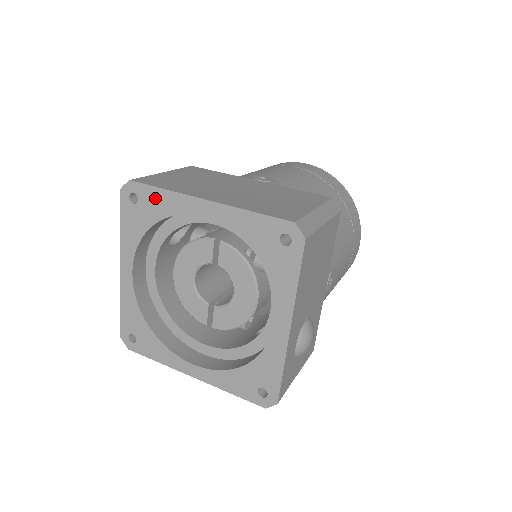
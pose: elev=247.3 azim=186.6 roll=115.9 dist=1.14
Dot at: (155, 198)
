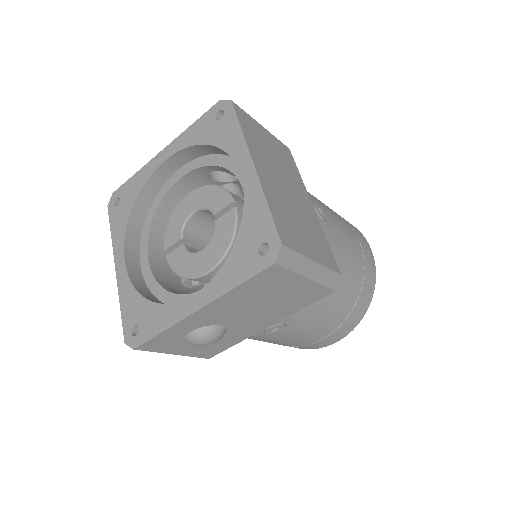
Dot at: (230, 129)
